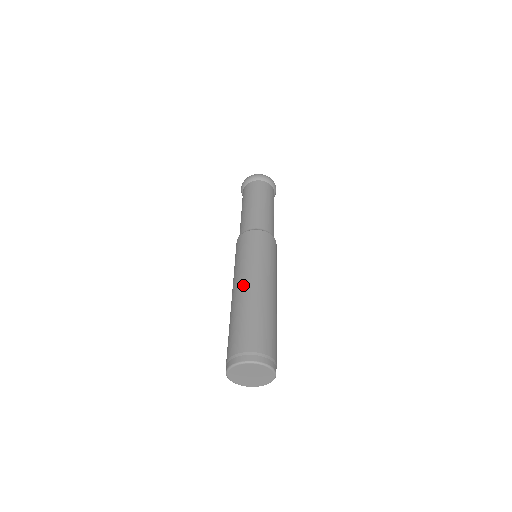
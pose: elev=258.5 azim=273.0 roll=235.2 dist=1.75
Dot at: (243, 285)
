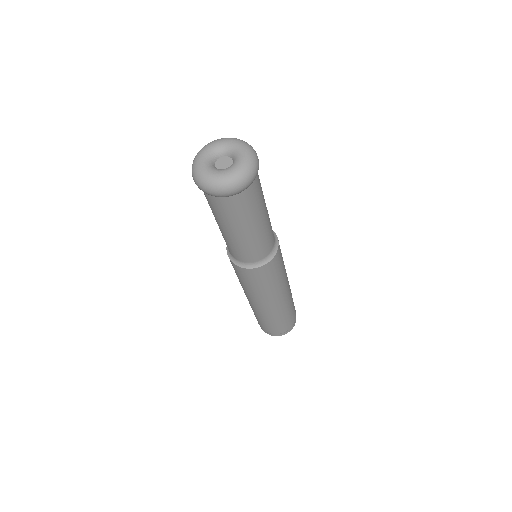
Dot at: (255, 305)
